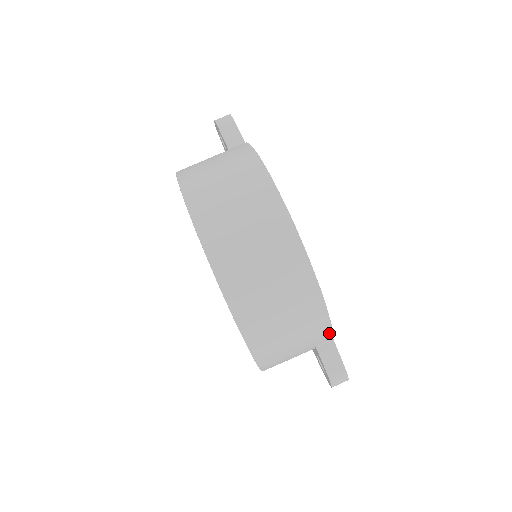
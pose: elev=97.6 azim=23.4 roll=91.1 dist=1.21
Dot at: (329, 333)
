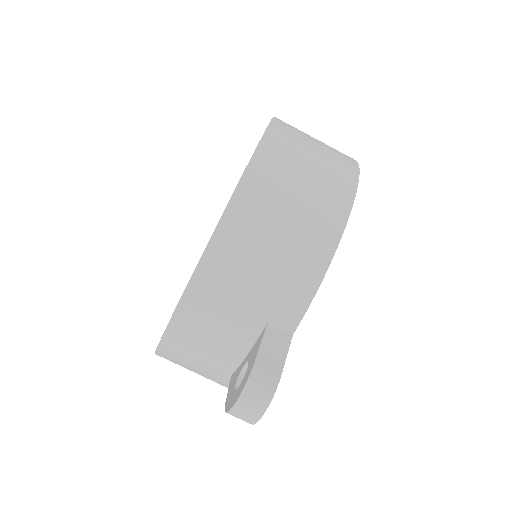
Dot at: (304, 304)
